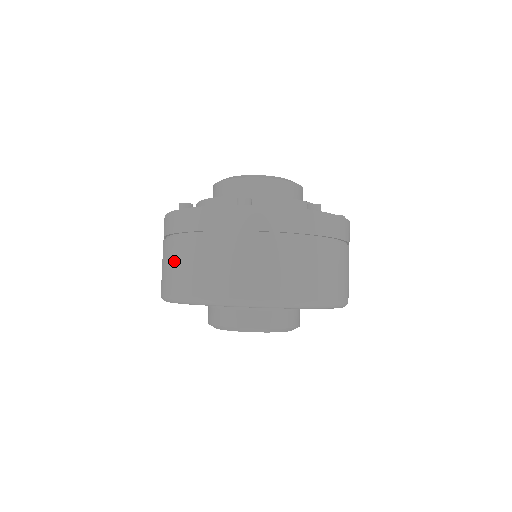
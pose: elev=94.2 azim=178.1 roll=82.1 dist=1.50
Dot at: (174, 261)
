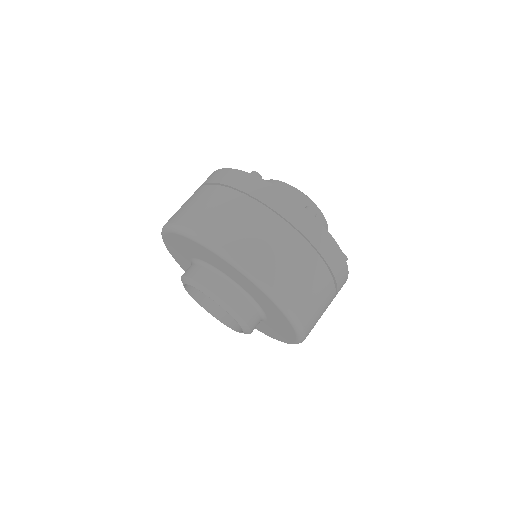
Dot at: occluded
